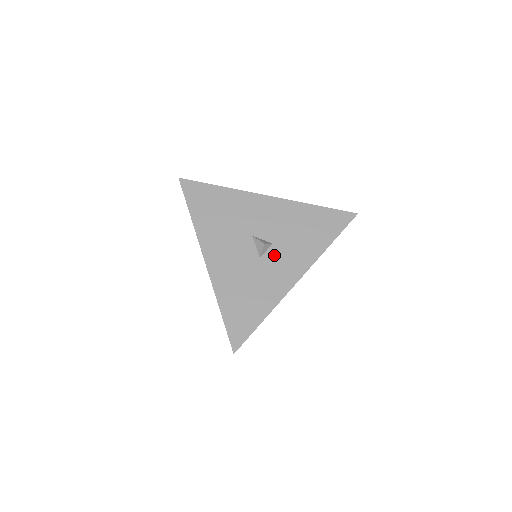
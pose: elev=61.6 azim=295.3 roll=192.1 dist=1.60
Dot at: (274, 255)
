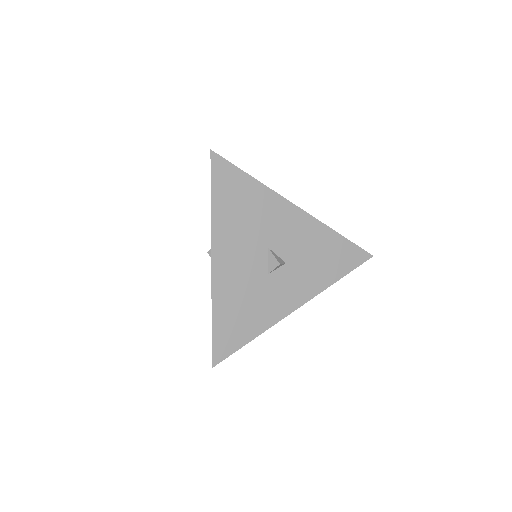
Dot at: (283, 276)
